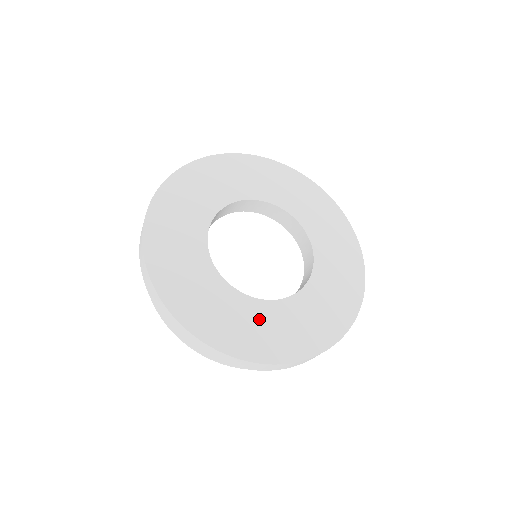
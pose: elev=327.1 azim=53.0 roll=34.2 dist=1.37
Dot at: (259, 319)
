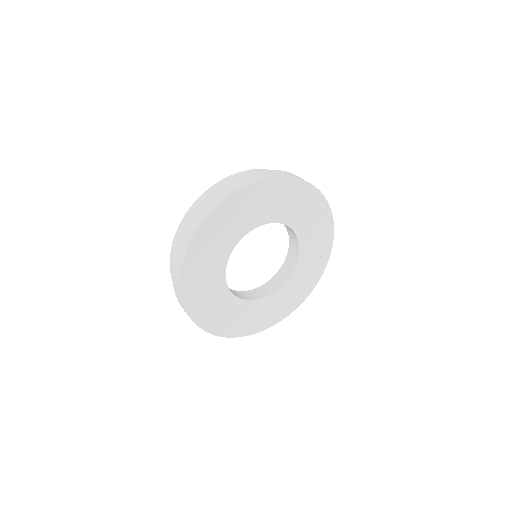
Dot at: (243, 313)
